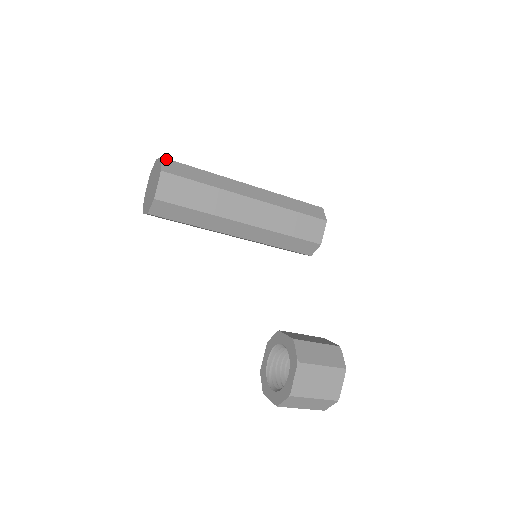
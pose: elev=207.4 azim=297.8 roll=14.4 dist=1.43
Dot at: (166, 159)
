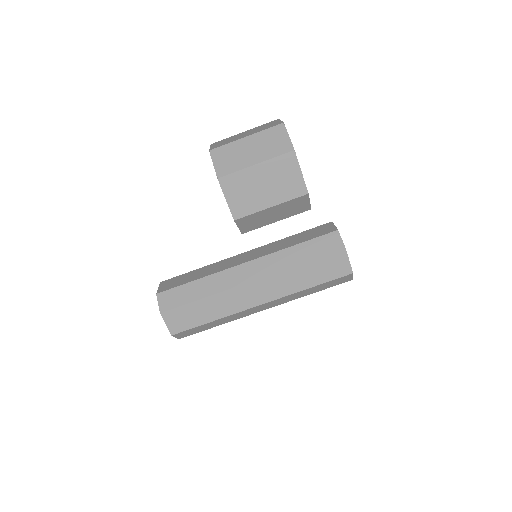
Dot at: occluded
